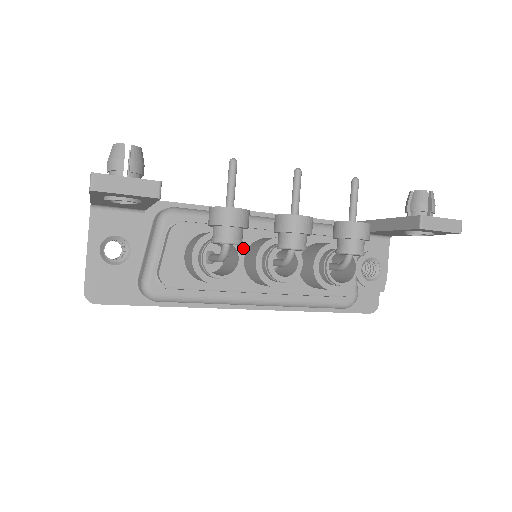
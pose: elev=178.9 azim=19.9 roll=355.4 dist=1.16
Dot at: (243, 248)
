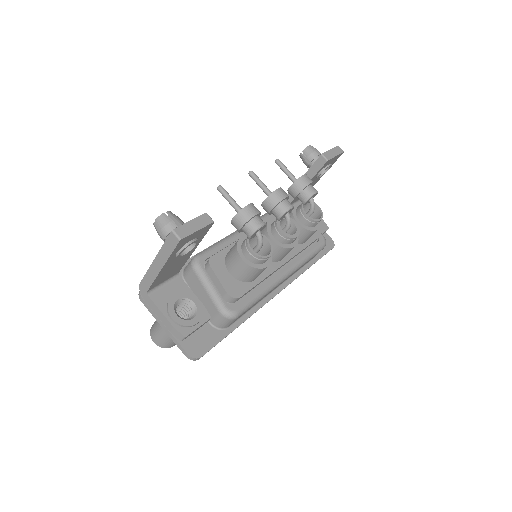
Dot at: occluded
